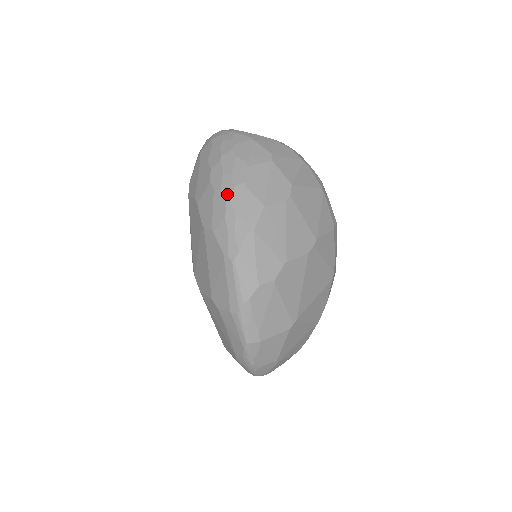
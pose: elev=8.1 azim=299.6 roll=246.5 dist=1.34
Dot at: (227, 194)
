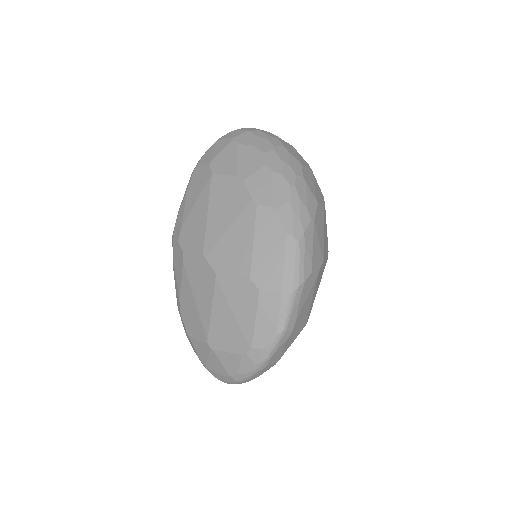
Dot at: (290, 179)
